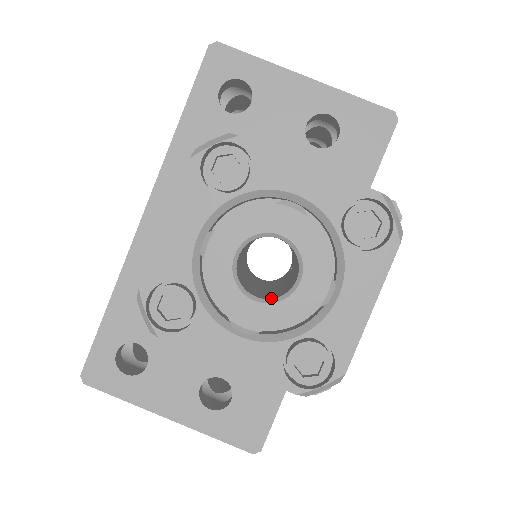
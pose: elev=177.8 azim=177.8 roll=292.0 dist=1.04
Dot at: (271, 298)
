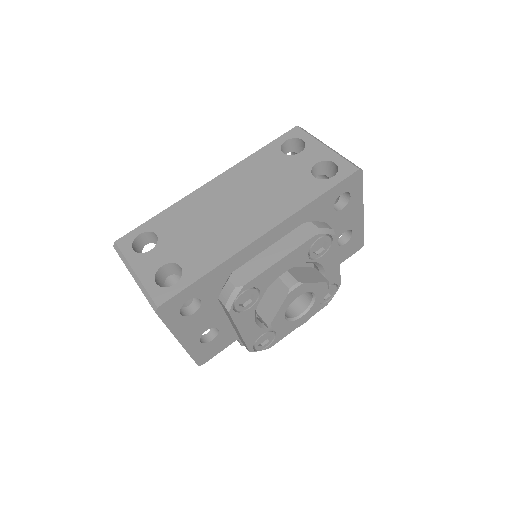
Dot at: (288, 317)
